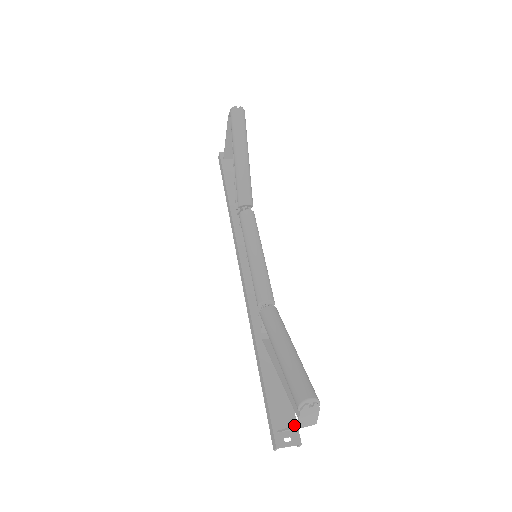
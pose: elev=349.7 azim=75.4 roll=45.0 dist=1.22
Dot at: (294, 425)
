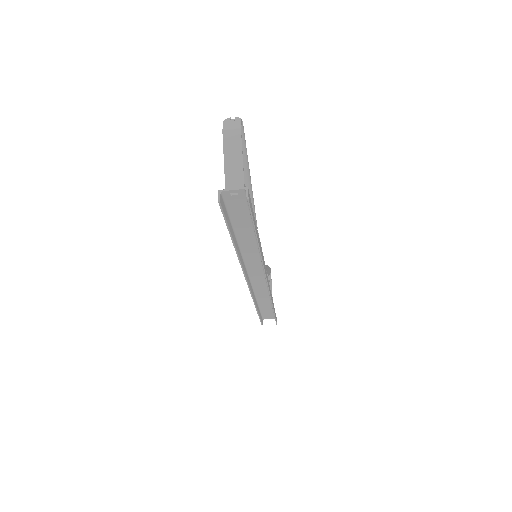
Dot at: (246, 199)
